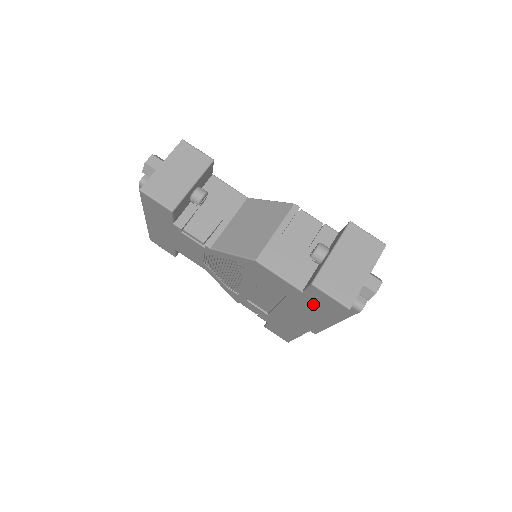
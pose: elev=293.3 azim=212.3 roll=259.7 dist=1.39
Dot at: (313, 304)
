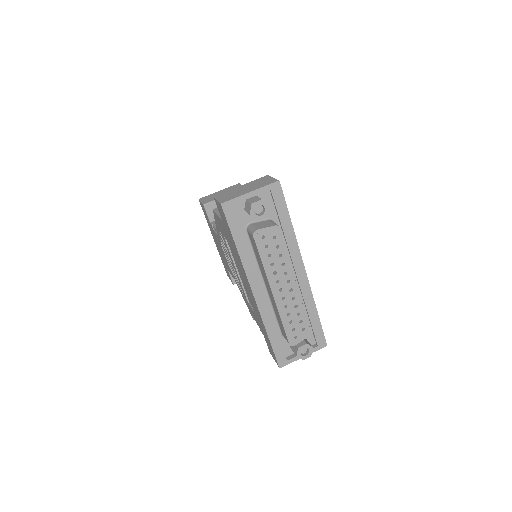
Dot at: (228, 232)
